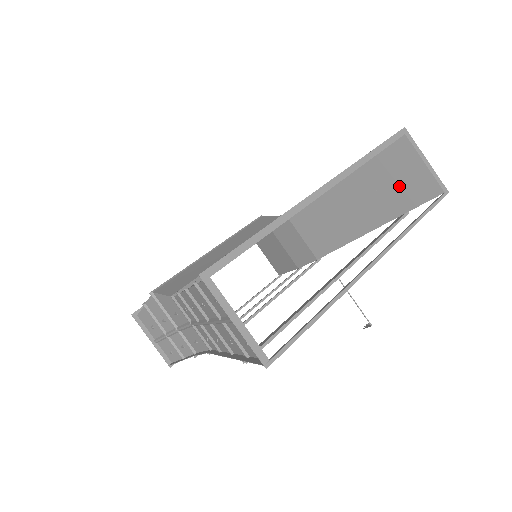
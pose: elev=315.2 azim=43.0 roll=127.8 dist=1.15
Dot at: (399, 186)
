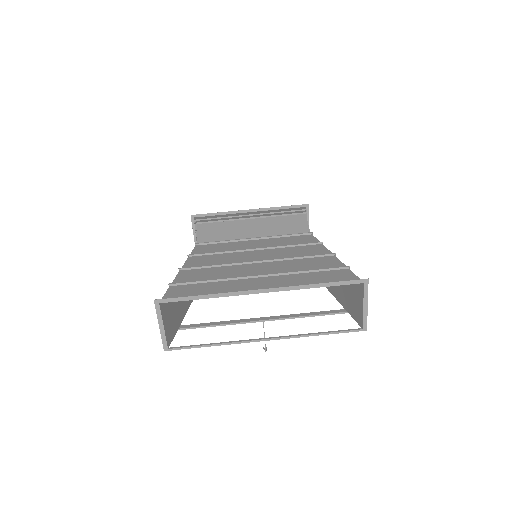
Dot at: (351, 298)
